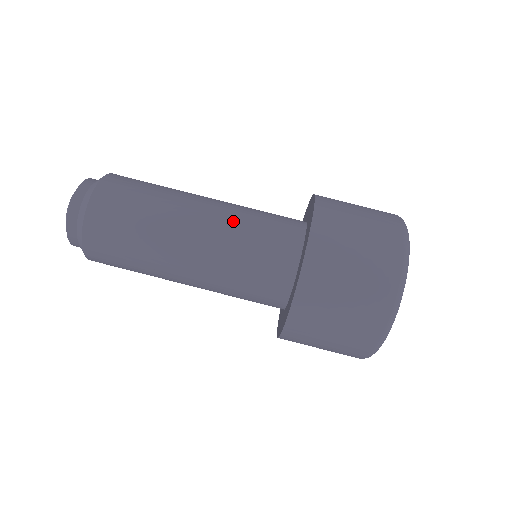
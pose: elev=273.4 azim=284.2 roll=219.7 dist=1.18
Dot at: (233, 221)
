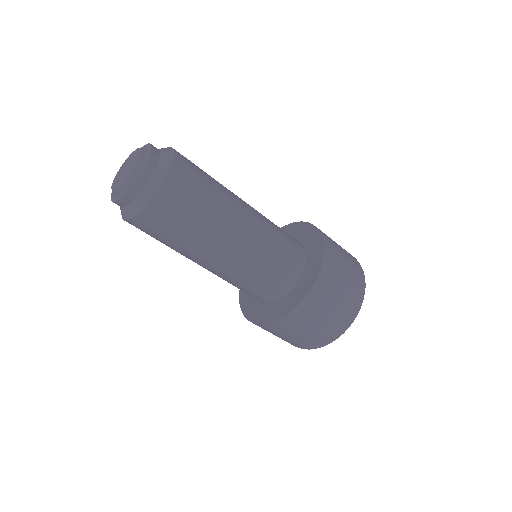
Dot at: (264, 240)
